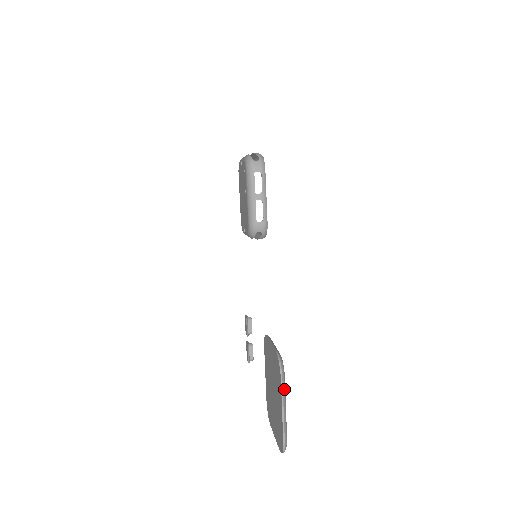
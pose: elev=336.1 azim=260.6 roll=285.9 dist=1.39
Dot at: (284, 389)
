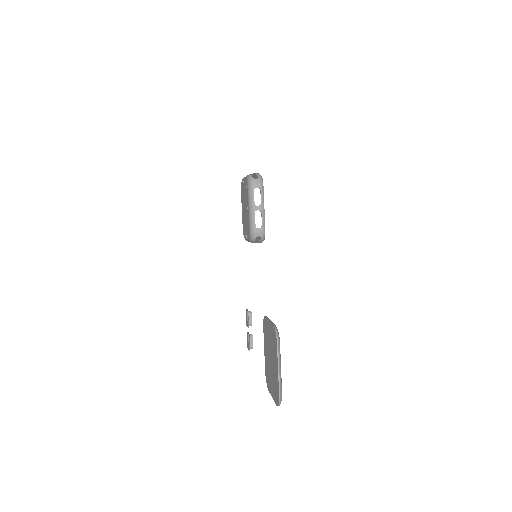
Dot at: (279, 353)
